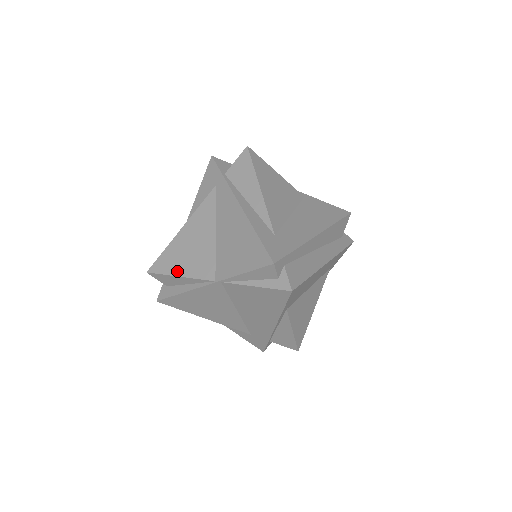
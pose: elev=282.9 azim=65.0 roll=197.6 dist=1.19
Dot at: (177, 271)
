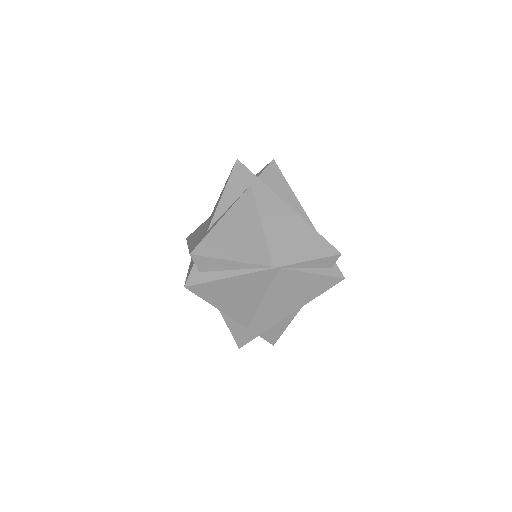
Dot at: (229, 255)
